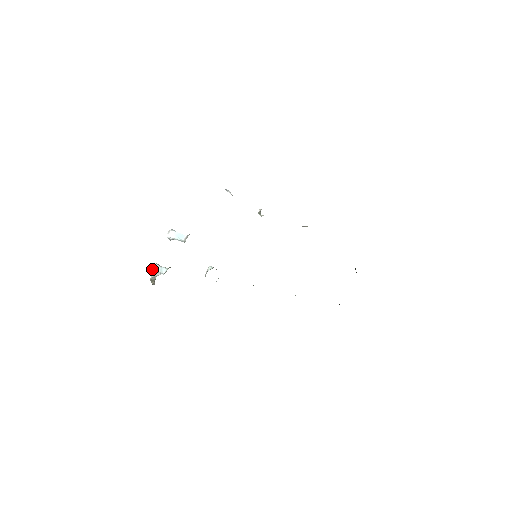
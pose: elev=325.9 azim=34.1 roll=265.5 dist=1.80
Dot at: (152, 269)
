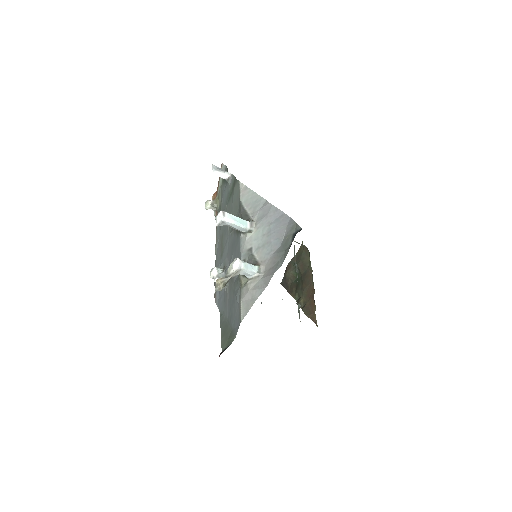
Dot at: (238, 266)
